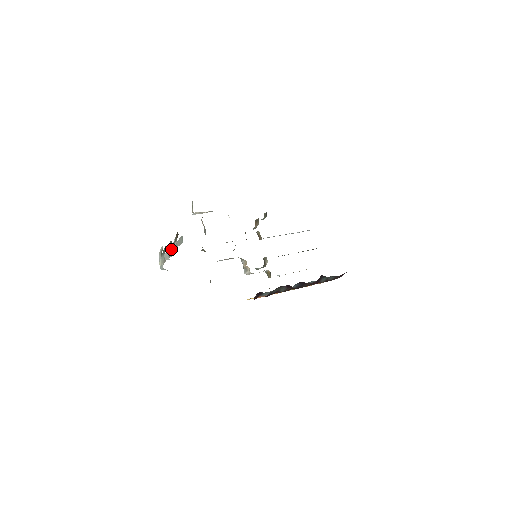
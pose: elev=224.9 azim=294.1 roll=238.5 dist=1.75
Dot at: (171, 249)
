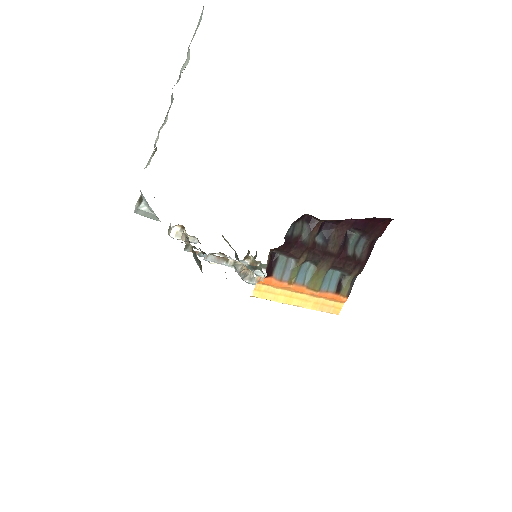
Dot at: occluded
